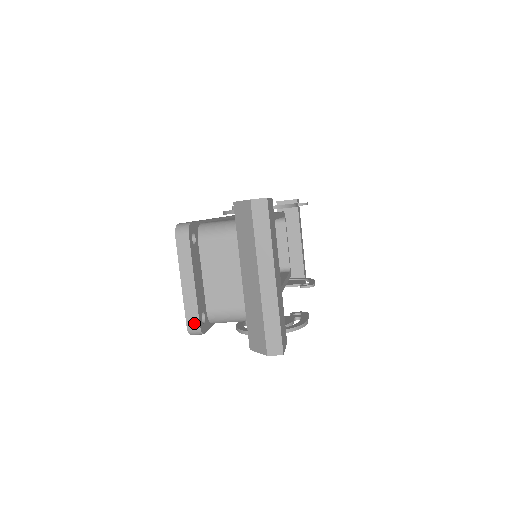
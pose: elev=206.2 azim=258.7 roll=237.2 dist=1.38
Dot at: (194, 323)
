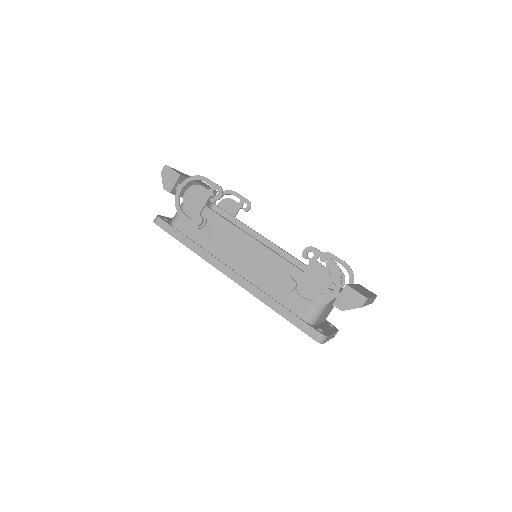
Dot at: occluded
